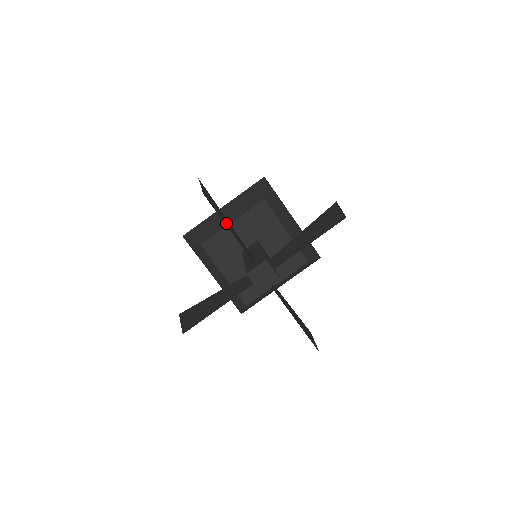
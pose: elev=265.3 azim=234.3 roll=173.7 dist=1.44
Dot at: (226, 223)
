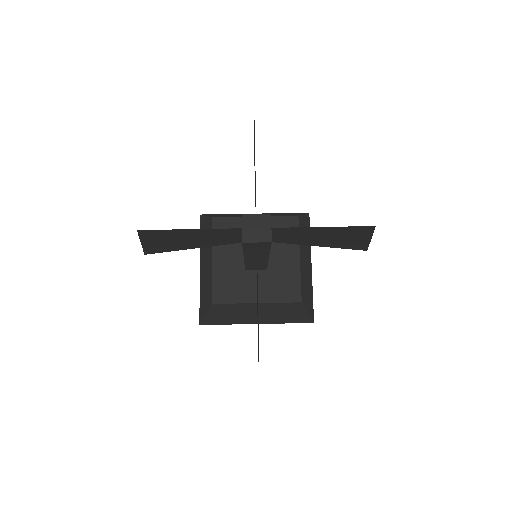
Dot at: occluded
